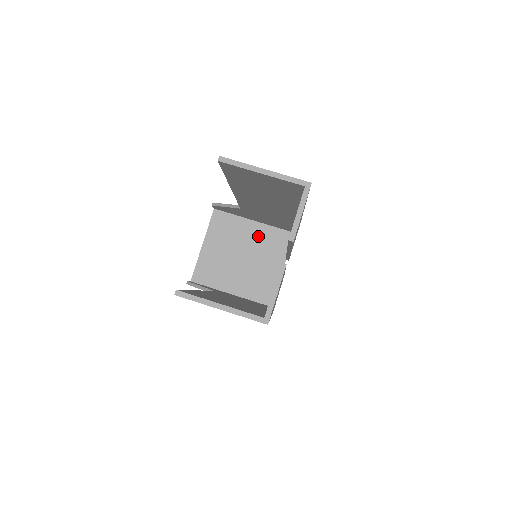
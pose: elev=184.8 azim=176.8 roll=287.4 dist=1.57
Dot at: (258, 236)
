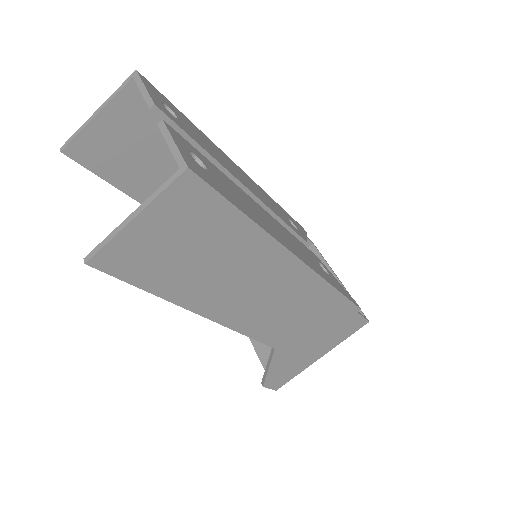
Dot at: occluded
